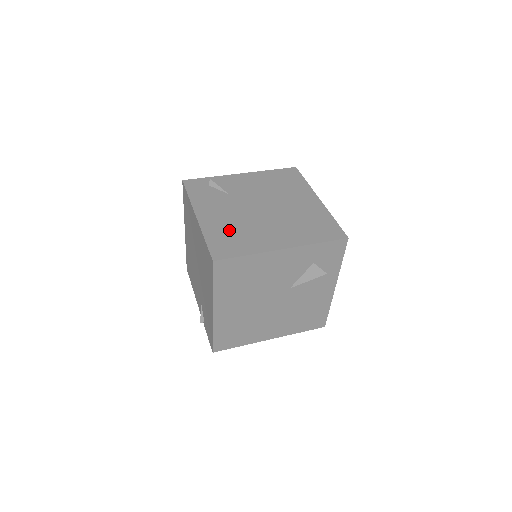
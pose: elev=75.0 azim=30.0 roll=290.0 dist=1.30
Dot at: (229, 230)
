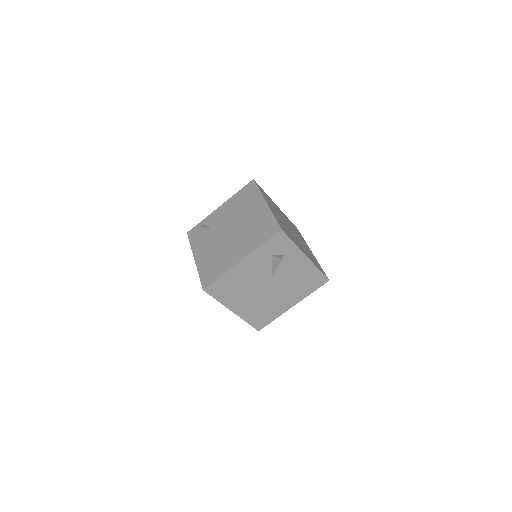
Dot at: (211, 261)
